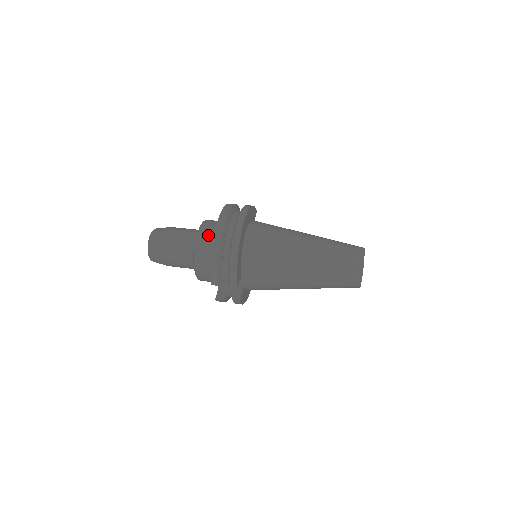
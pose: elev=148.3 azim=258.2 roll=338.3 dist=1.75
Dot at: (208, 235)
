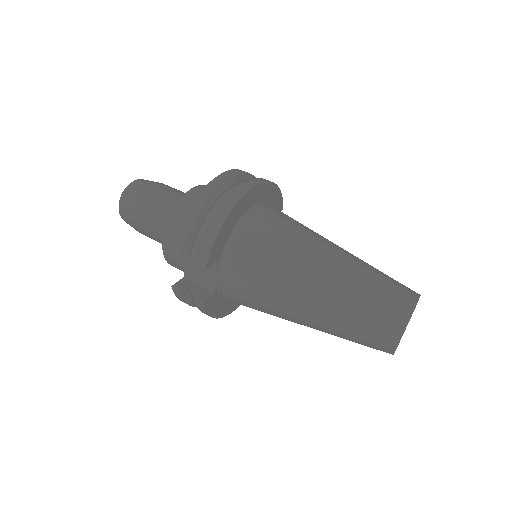
Dot at: occluded
